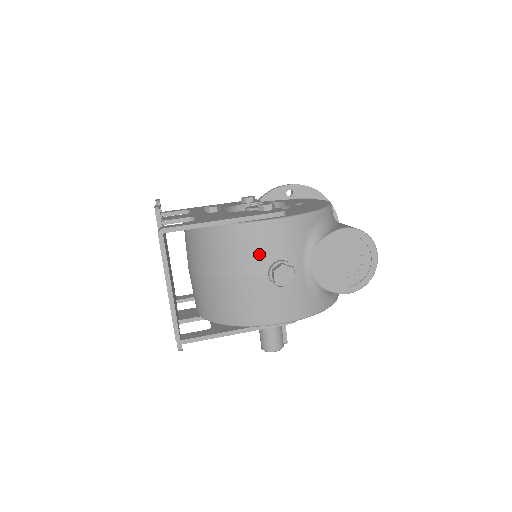
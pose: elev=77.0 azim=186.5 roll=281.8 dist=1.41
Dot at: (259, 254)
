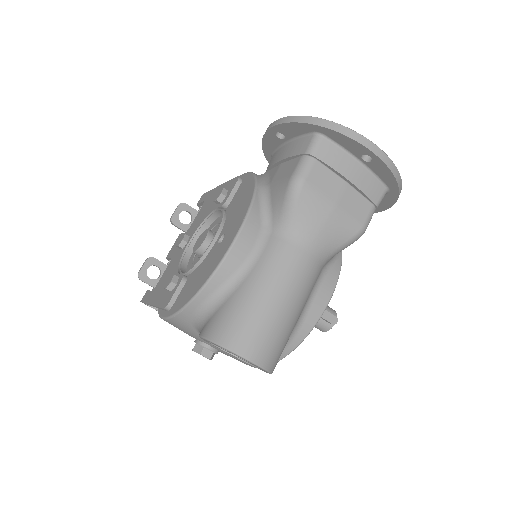
Dot at: occluded
